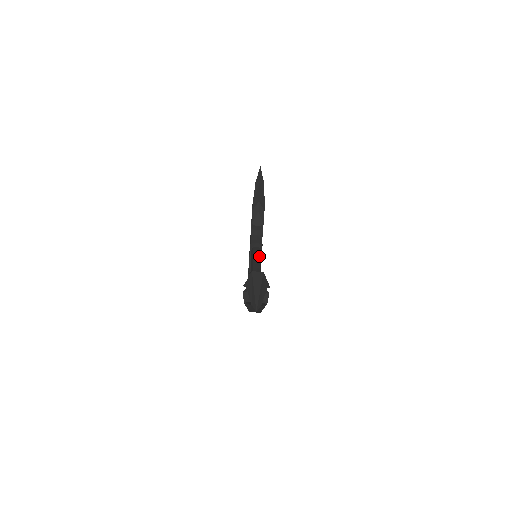
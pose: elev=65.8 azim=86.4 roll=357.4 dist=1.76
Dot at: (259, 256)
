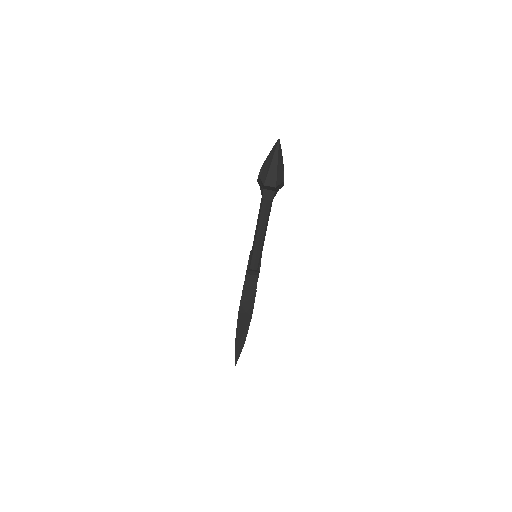
Dot at: occluded
